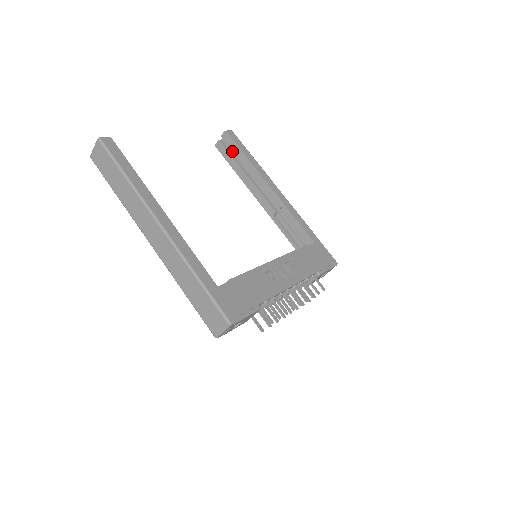
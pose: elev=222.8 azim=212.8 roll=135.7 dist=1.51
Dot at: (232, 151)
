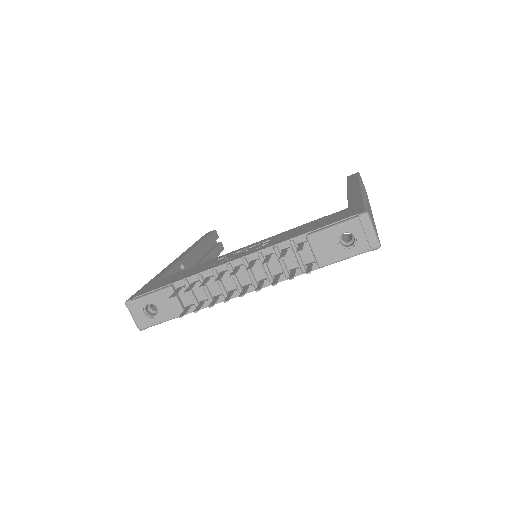
Dot at: occluded
